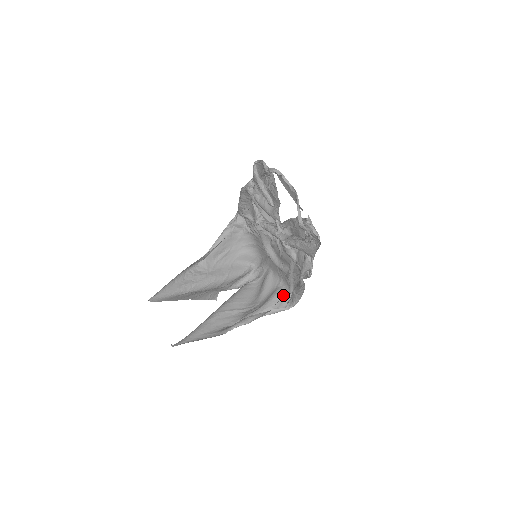
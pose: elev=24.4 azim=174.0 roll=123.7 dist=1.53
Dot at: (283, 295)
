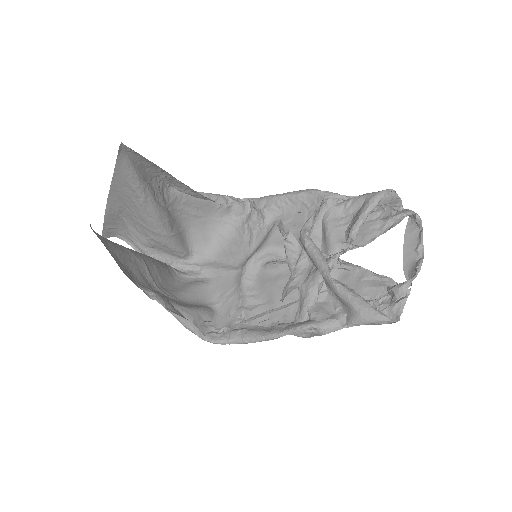
Dot at: (210, 320)
